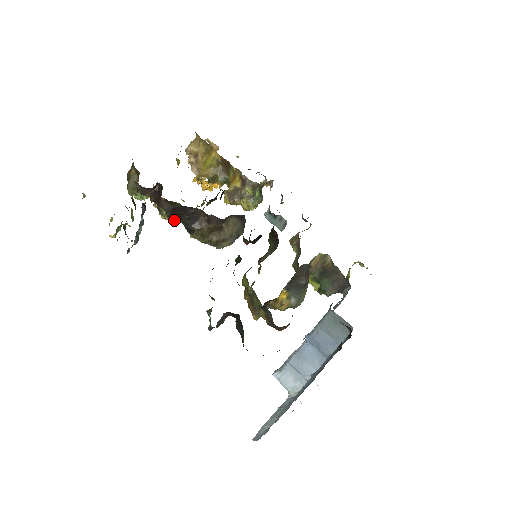
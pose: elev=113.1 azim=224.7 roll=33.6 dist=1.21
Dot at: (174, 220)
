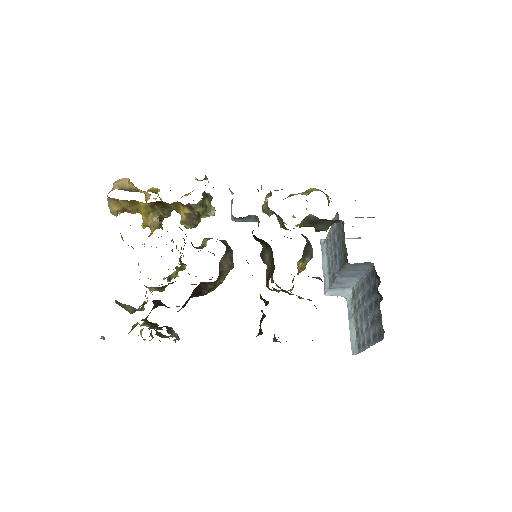
Dot at: occluded
